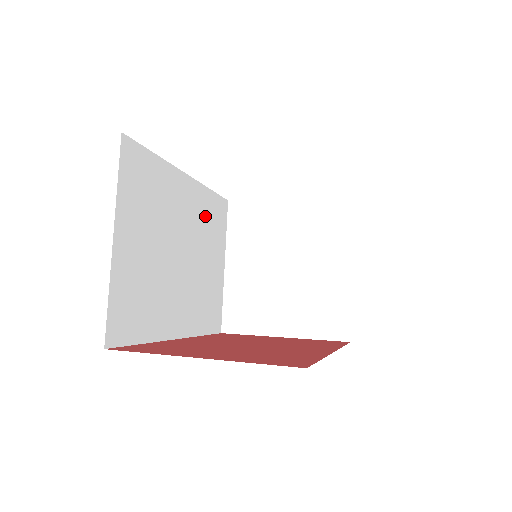
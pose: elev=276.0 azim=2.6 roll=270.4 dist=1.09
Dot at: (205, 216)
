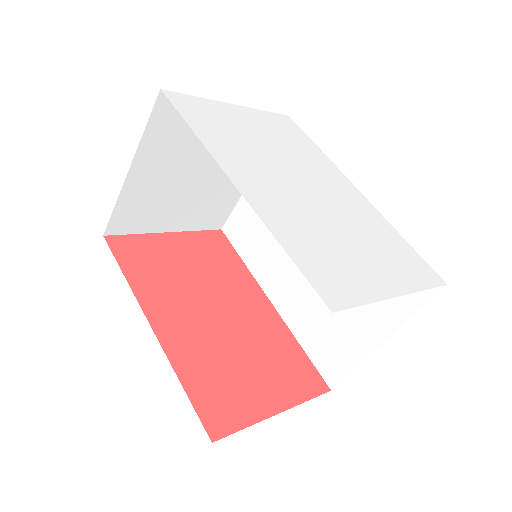
Dot at: occluded
